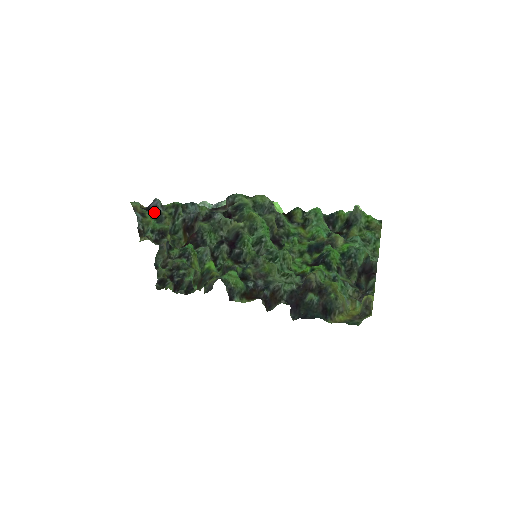
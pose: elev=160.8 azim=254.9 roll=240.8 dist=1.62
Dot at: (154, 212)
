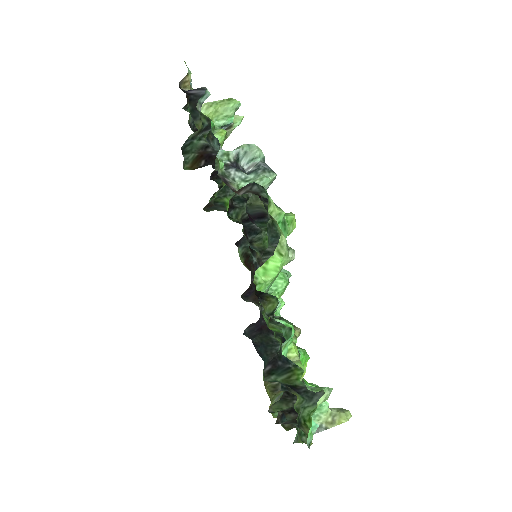
Dot at: (193, 101)
